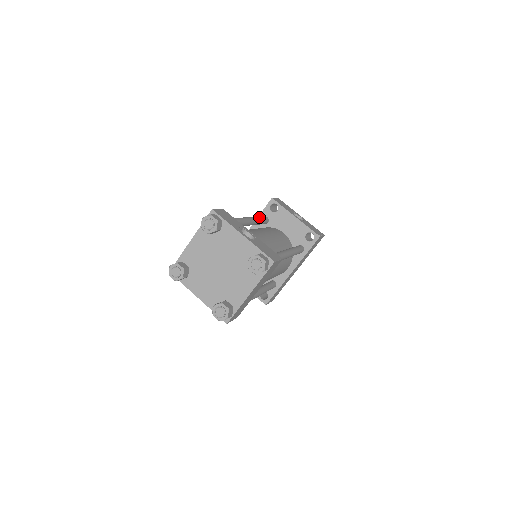
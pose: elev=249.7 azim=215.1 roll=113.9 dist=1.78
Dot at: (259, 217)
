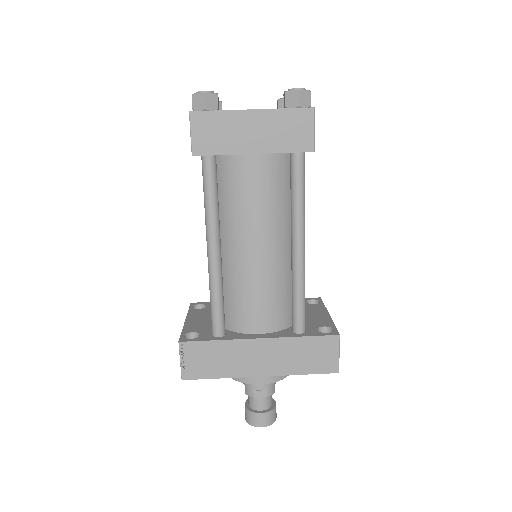
Dot at: occluded
